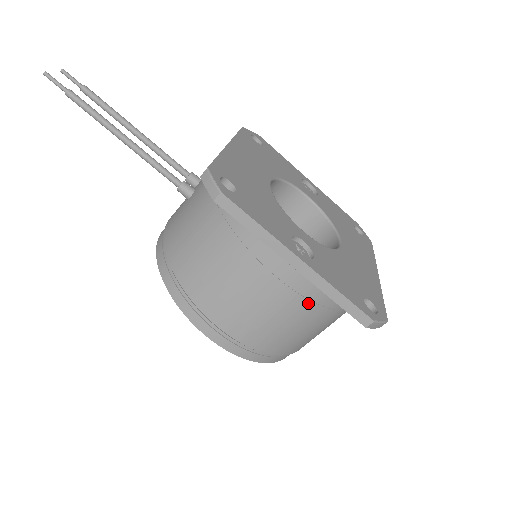
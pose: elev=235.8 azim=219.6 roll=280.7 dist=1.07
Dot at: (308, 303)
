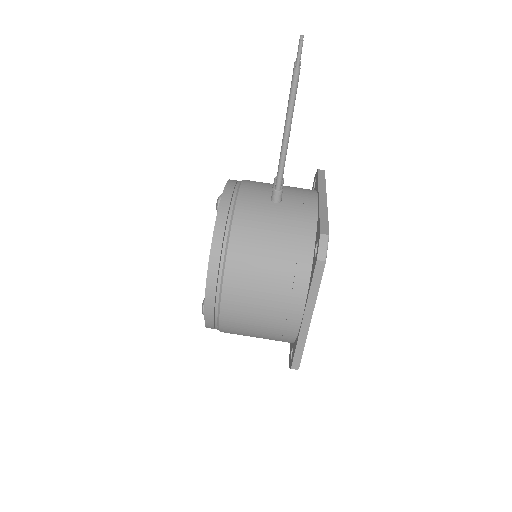
Dot at: (280, 333)
